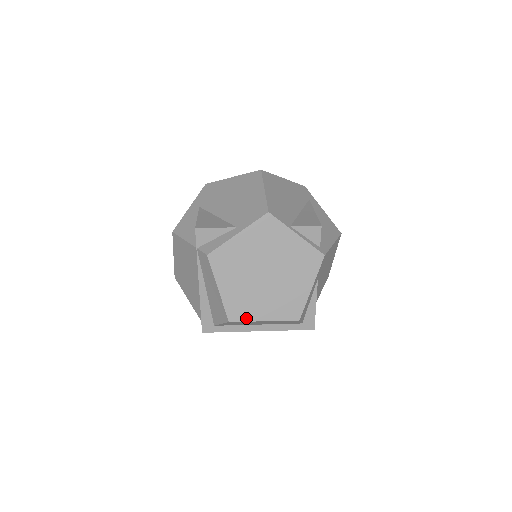
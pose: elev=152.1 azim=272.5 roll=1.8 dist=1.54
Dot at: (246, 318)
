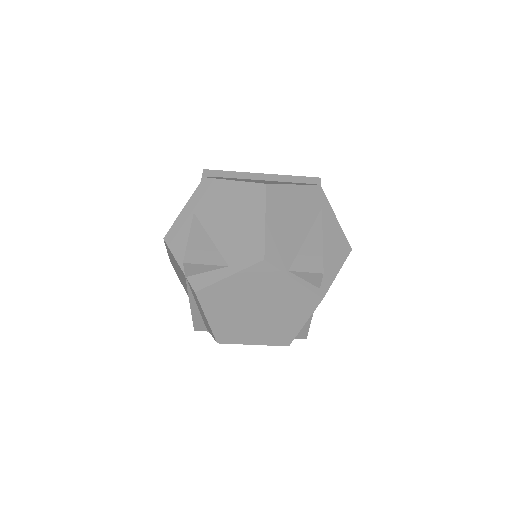
Dot at: (235, 341)
